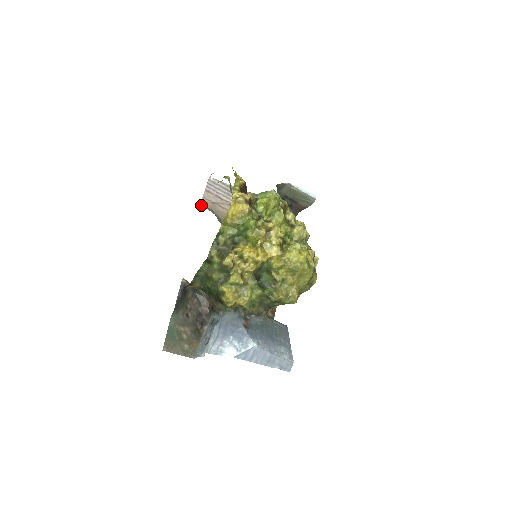
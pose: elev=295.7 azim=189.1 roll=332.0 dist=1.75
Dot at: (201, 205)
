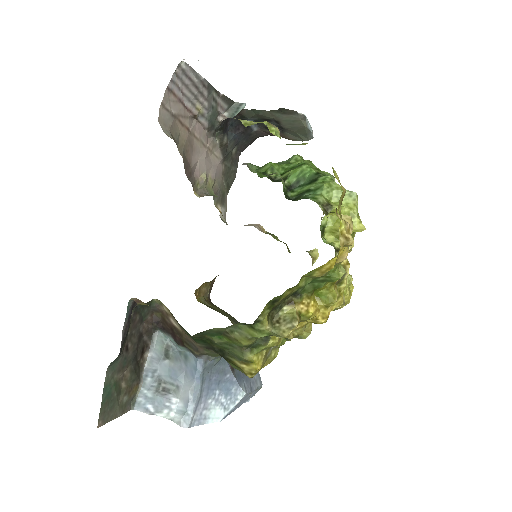
Dot at: (162, 128)
